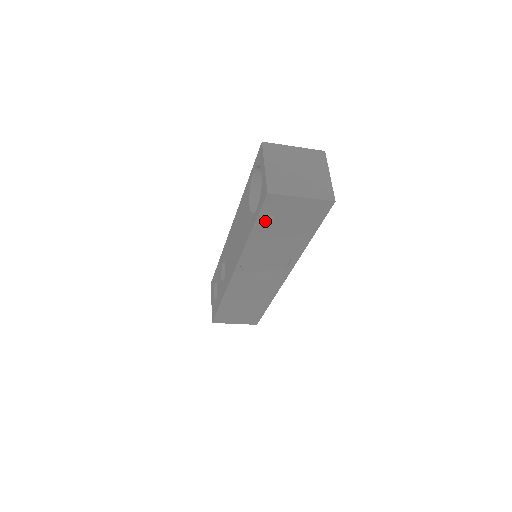
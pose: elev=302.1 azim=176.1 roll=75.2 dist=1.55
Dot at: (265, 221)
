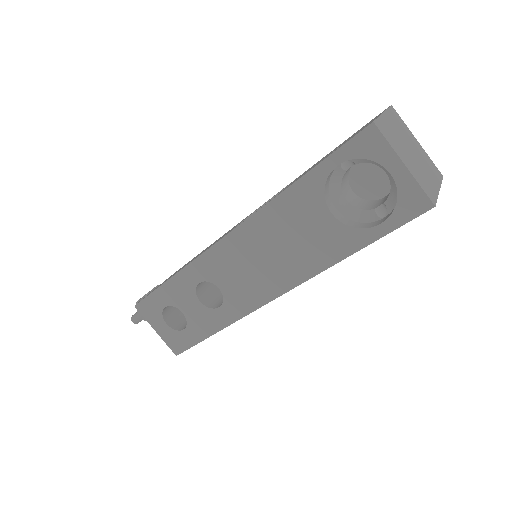
Dot at: occluded
